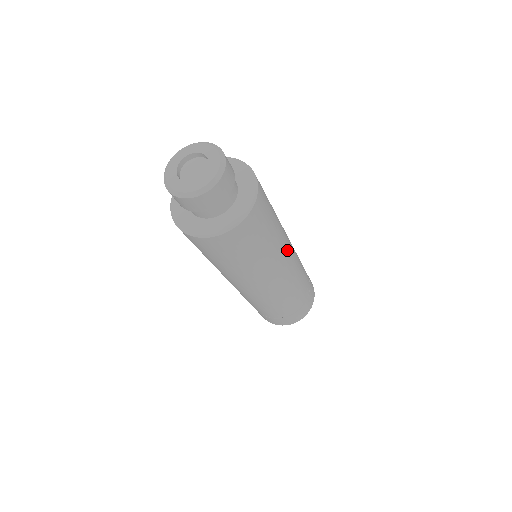
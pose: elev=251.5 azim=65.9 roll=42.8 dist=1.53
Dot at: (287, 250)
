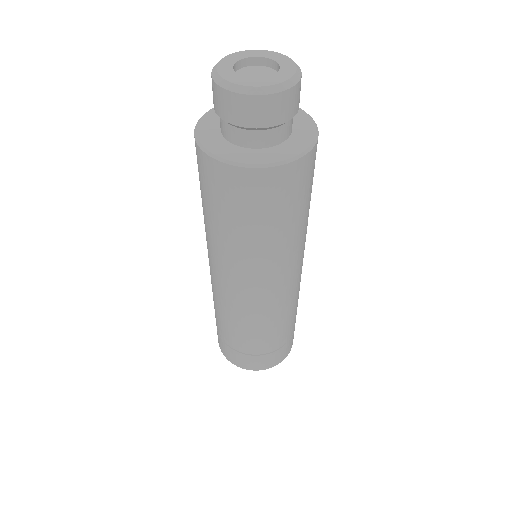
Dot at: (300, 258)
